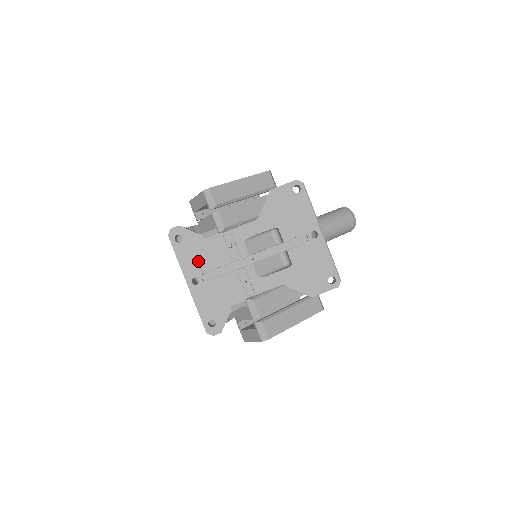
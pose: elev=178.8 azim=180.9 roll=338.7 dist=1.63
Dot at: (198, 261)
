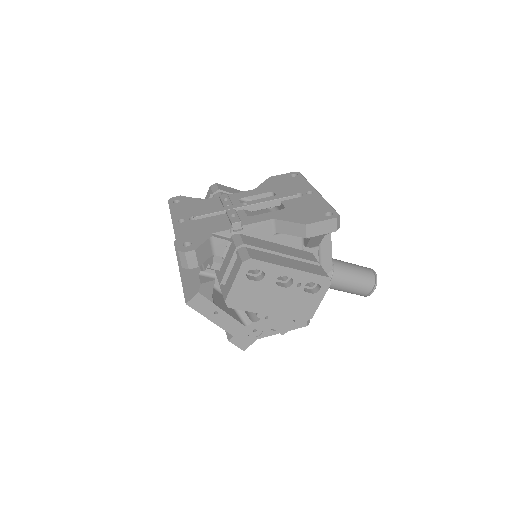
Dot at: (189, 211)
